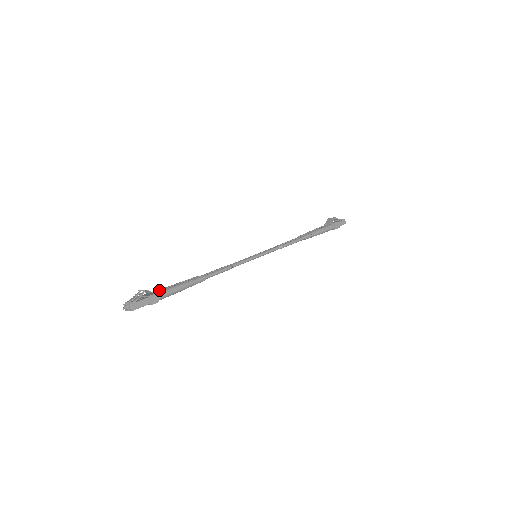
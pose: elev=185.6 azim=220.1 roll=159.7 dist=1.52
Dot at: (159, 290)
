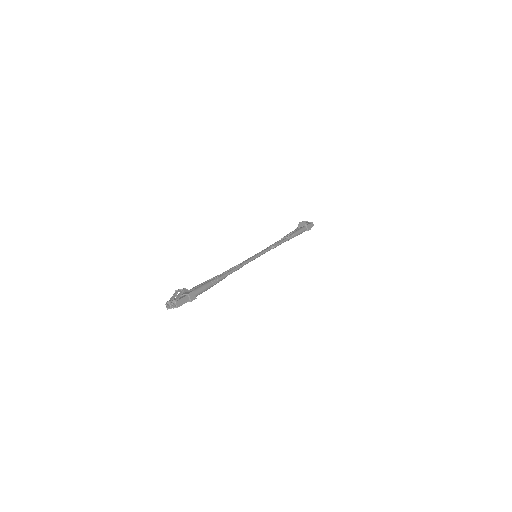
Dot at: (191, 289)
